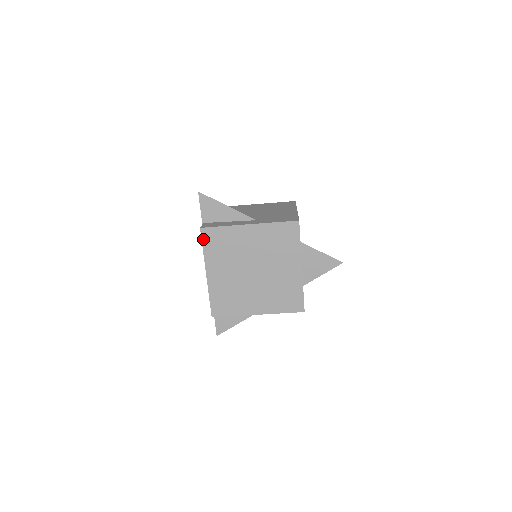
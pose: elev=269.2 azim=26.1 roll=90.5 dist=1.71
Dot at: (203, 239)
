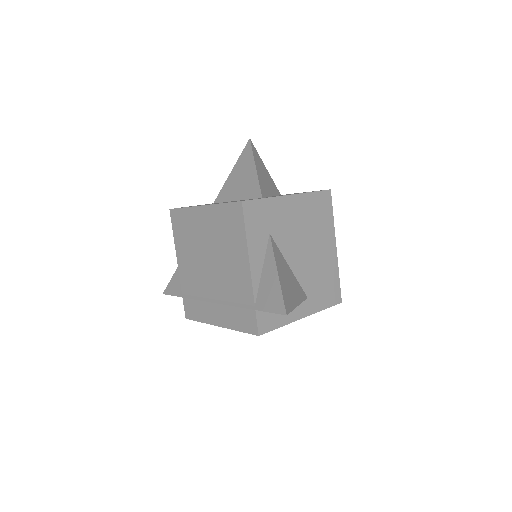
Dot at: (250, 333)
